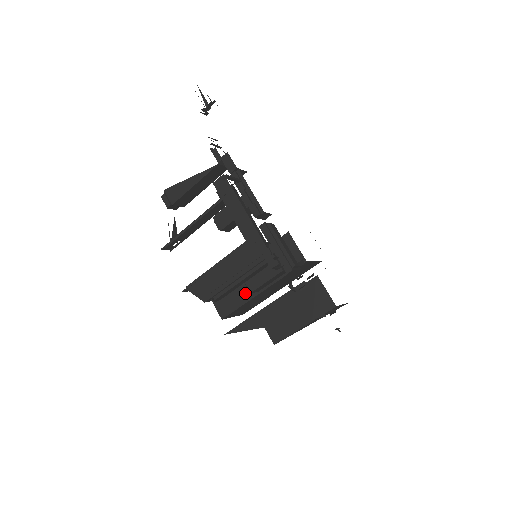
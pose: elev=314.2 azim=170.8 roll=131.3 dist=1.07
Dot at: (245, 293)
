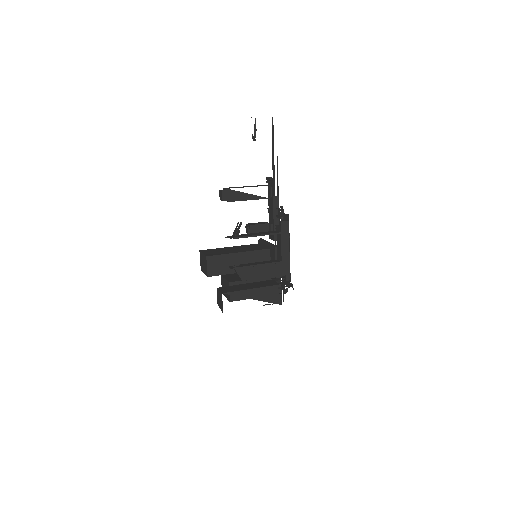
Dot at: (231, 269)
